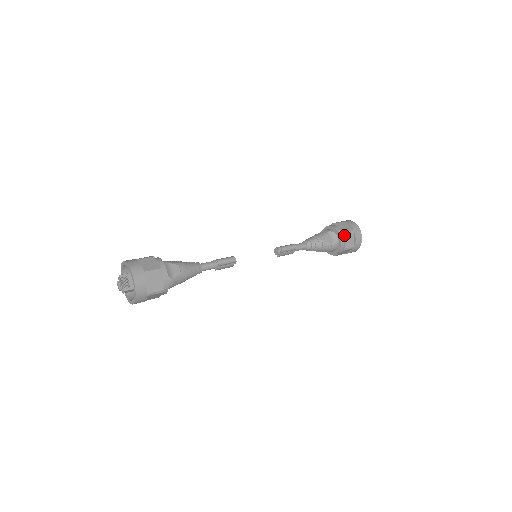
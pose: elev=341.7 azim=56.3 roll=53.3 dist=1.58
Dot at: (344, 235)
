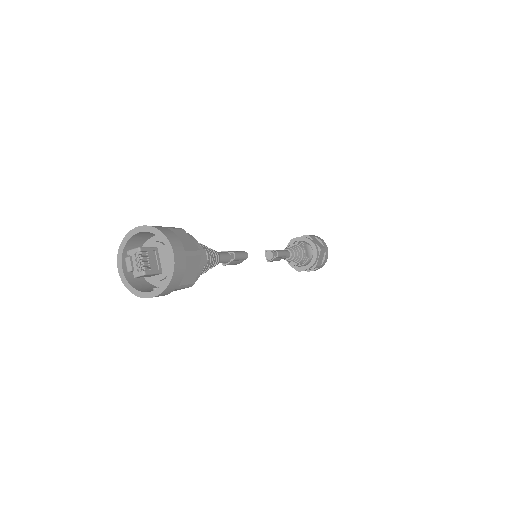
Dot at: (320, 251)
